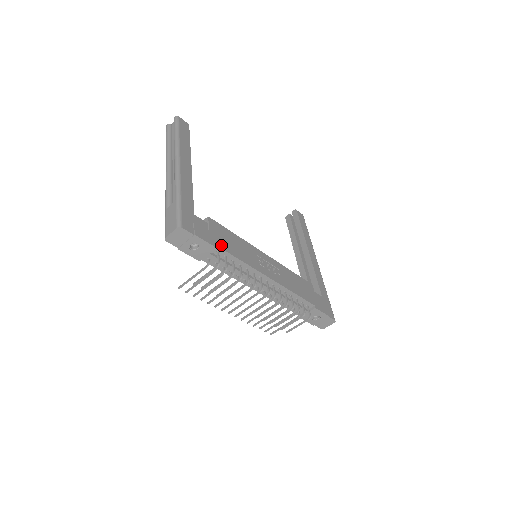
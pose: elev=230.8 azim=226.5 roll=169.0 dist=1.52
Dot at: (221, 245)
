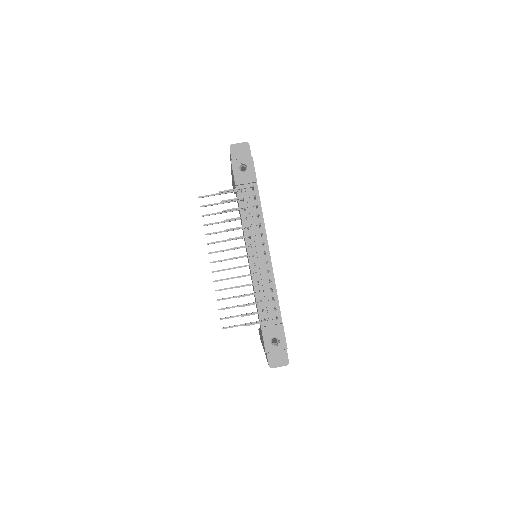
Dot at: occluded
